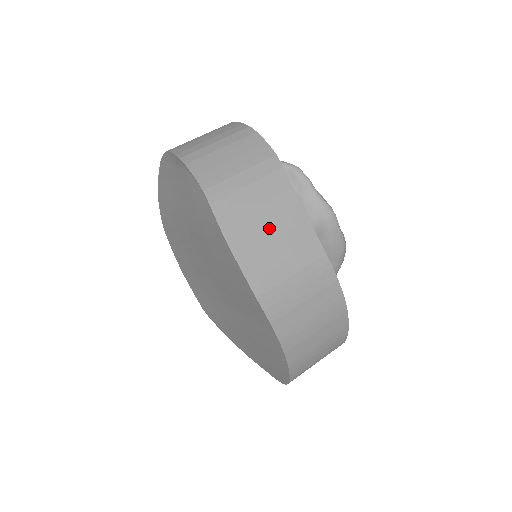
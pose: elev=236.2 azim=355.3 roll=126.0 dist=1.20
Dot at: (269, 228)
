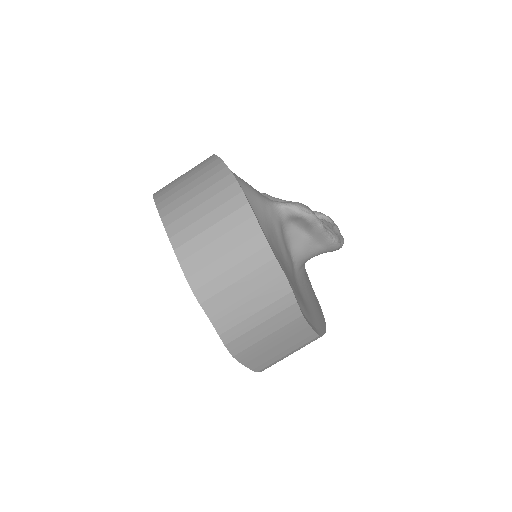
Dot at: (274, 343)
